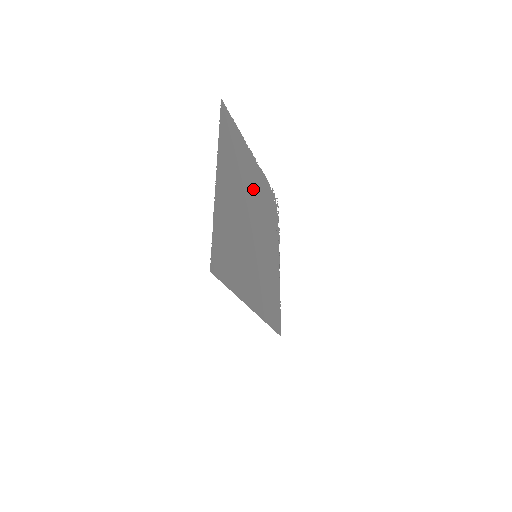
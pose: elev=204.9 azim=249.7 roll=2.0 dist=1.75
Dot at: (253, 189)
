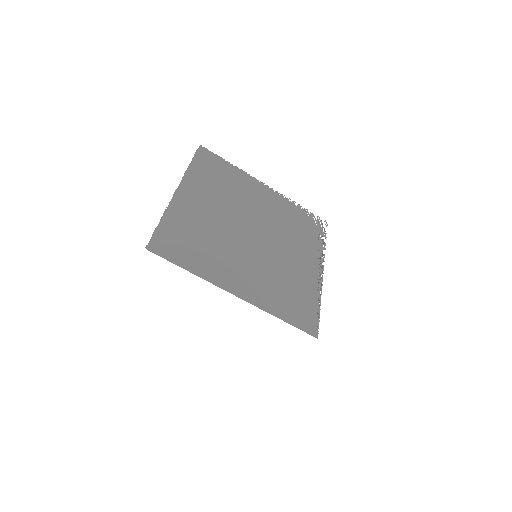
Dot at: (259, 207)
